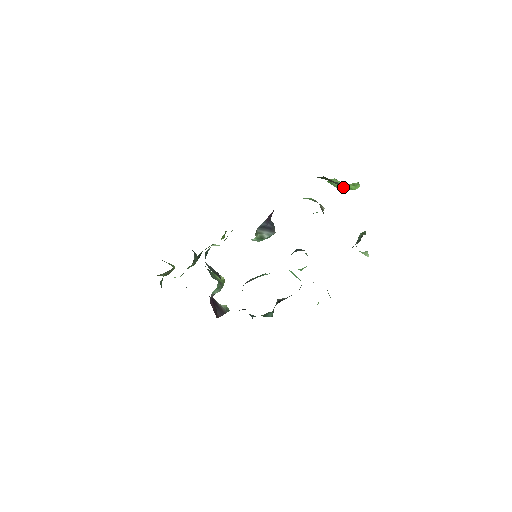
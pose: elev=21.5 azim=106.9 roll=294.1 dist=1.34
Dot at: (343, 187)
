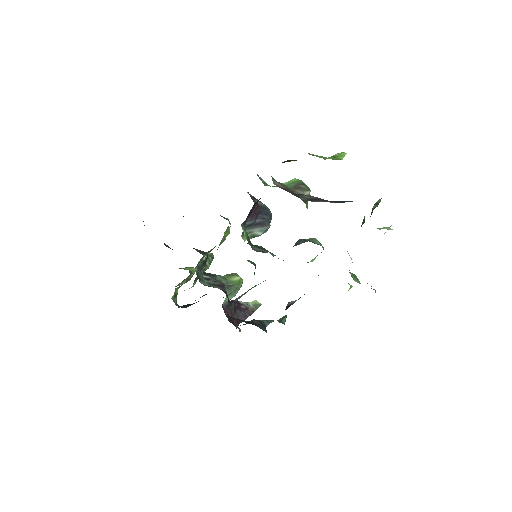
Dot at: occluded
